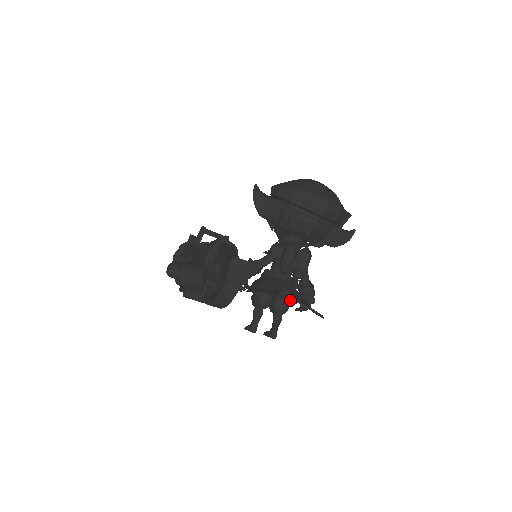
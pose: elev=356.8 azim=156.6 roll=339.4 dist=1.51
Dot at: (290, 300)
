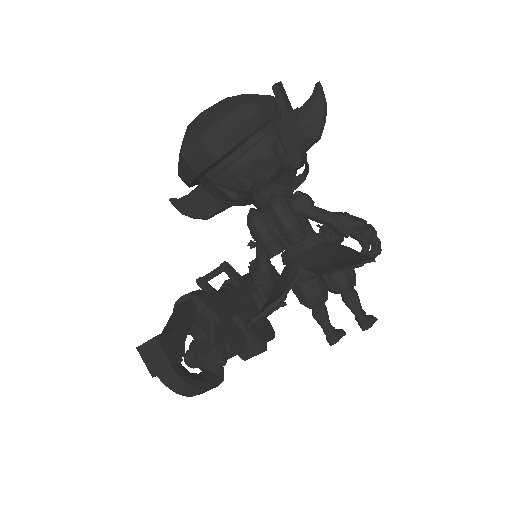
Dot at: occluded
